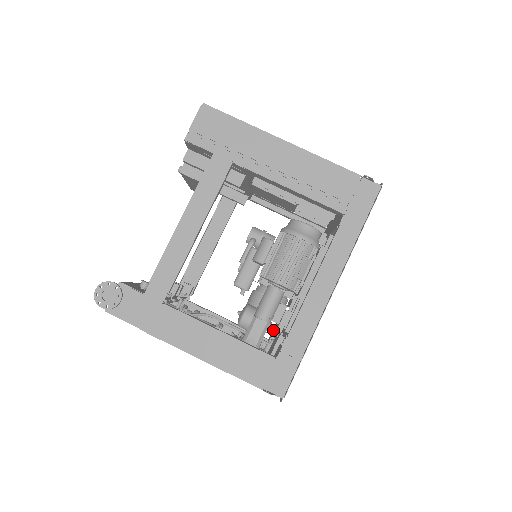
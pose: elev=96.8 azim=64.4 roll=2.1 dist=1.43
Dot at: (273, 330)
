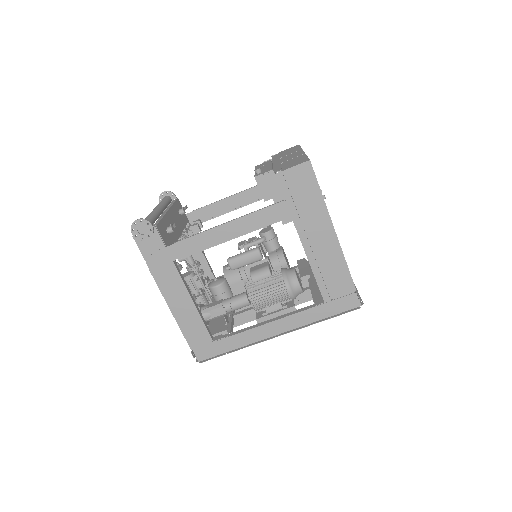
Dot at: (226, 319)
